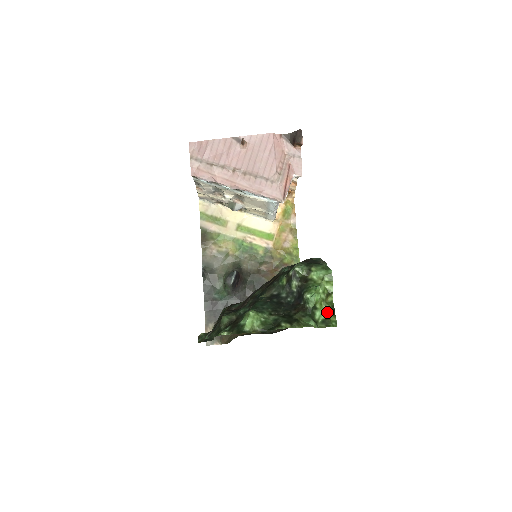
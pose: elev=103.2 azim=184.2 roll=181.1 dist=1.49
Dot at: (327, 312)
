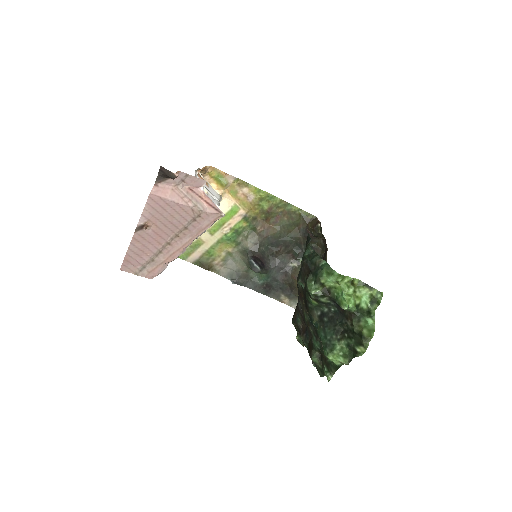
Dot at: (366, 294)
